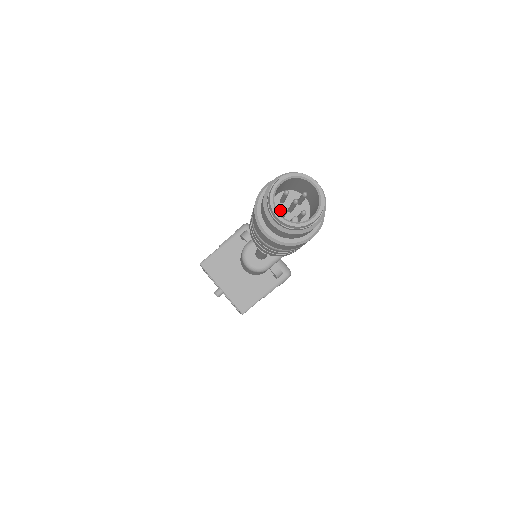
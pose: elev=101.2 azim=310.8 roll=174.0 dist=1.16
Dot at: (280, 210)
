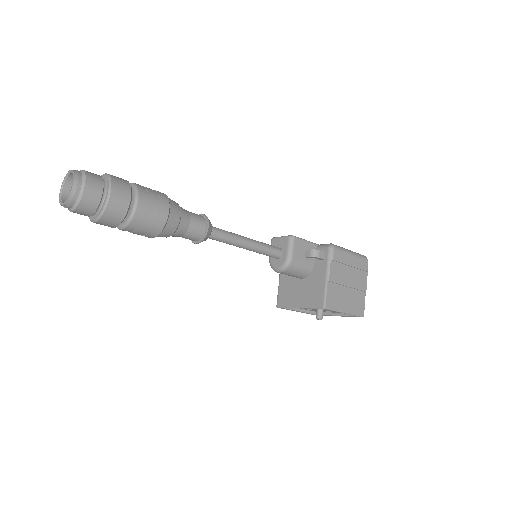
Dot at: occluded
